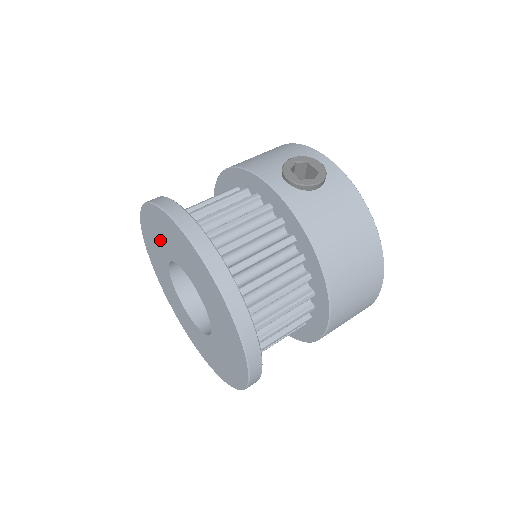
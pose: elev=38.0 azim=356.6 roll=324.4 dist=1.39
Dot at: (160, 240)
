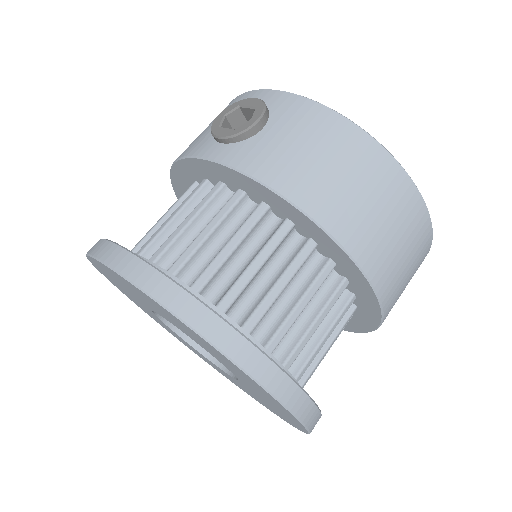
Dot at: (129, 294)
